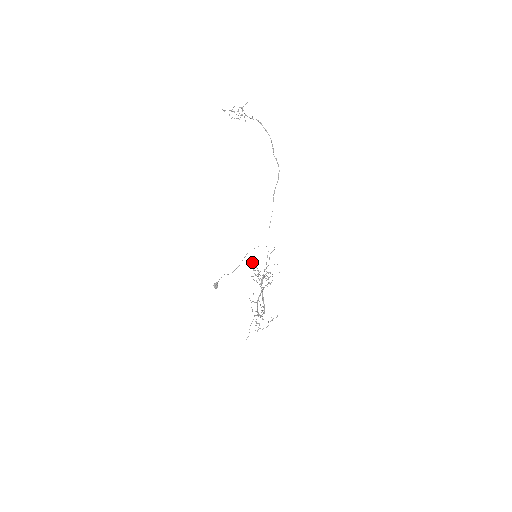
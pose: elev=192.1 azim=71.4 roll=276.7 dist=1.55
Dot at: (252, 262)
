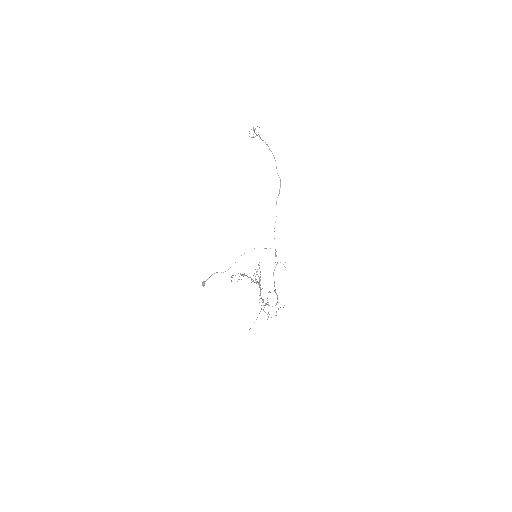
Dot at: occluded
